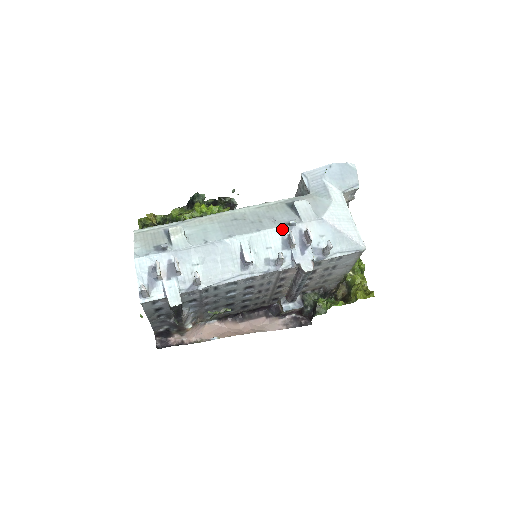
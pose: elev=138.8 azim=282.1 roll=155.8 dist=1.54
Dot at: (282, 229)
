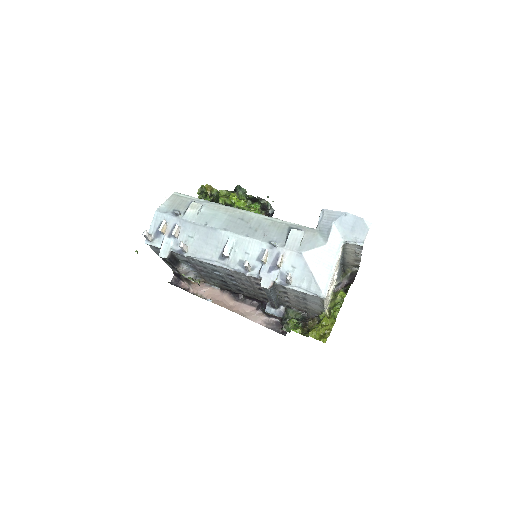
Dot at: (265, 244)
